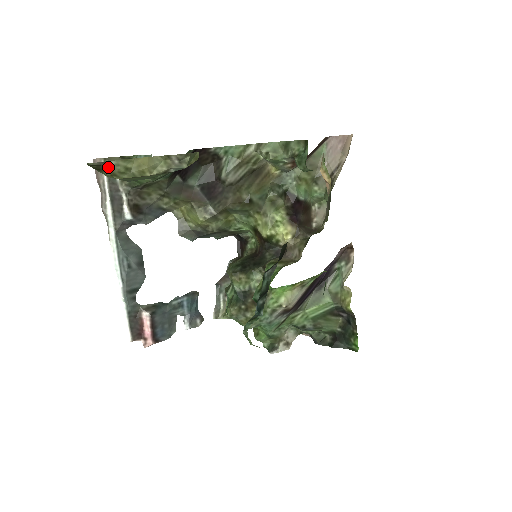
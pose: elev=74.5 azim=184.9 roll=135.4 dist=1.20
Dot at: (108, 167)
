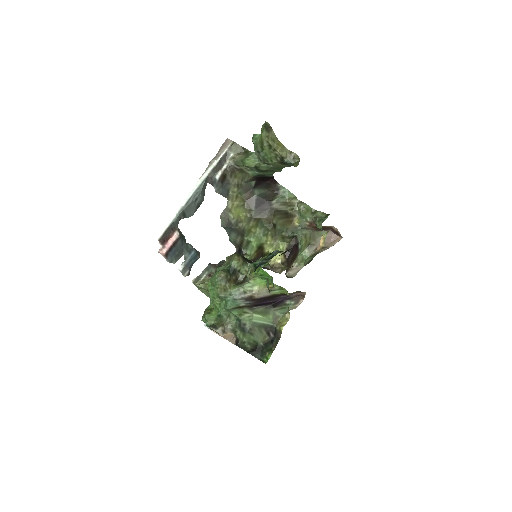
Dot at: (271, 131)
